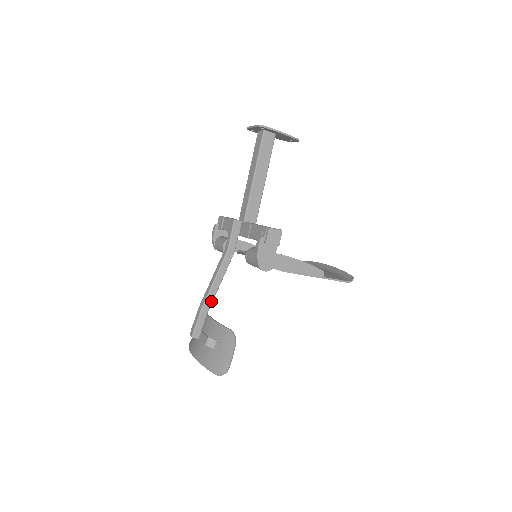
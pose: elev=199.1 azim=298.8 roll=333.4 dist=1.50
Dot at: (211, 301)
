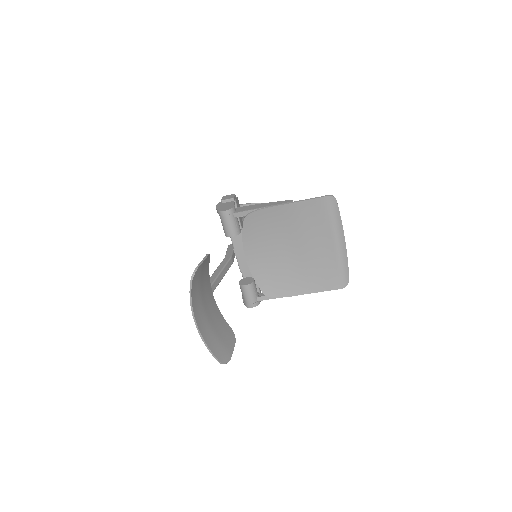
Dot at: (211, 284)
